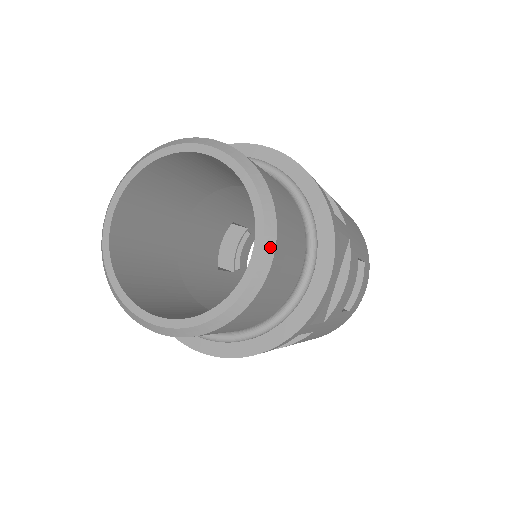
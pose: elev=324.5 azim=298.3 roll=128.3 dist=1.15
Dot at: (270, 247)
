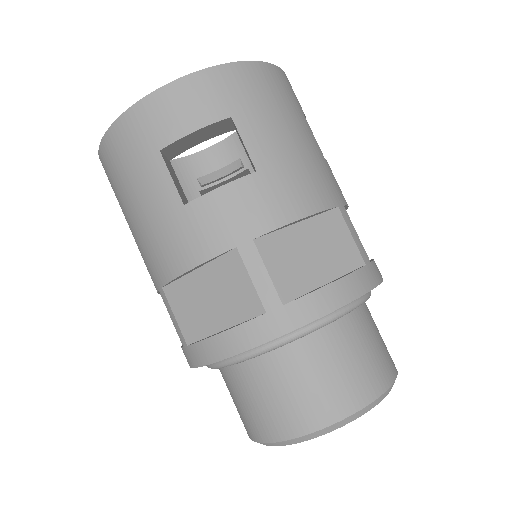
Dot at: occluded
